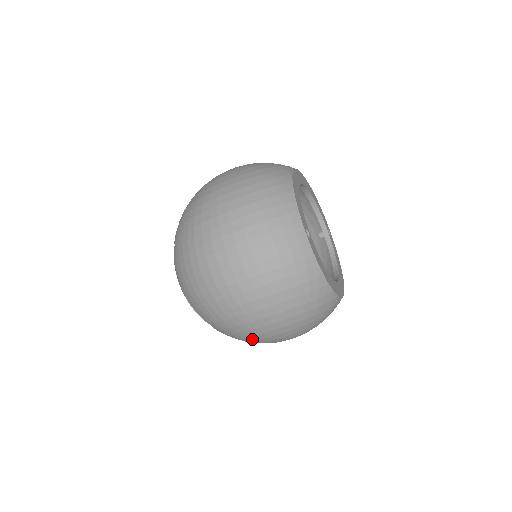
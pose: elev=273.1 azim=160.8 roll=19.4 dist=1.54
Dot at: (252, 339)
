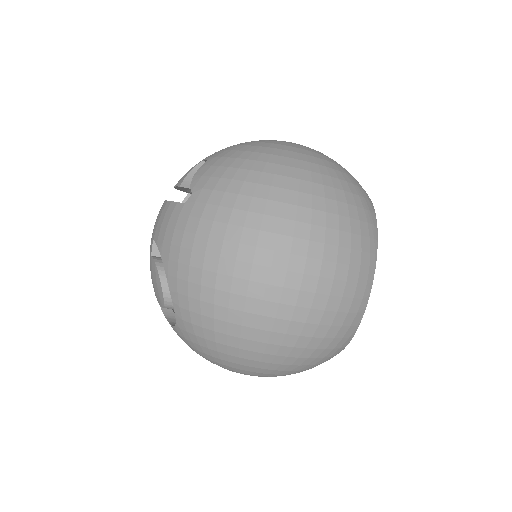
Dot at: (222, 362)
